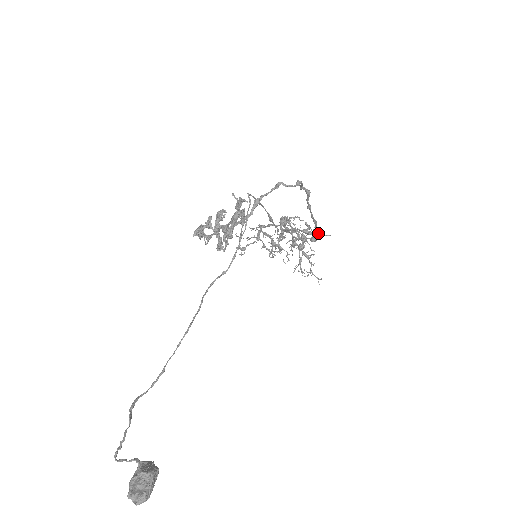
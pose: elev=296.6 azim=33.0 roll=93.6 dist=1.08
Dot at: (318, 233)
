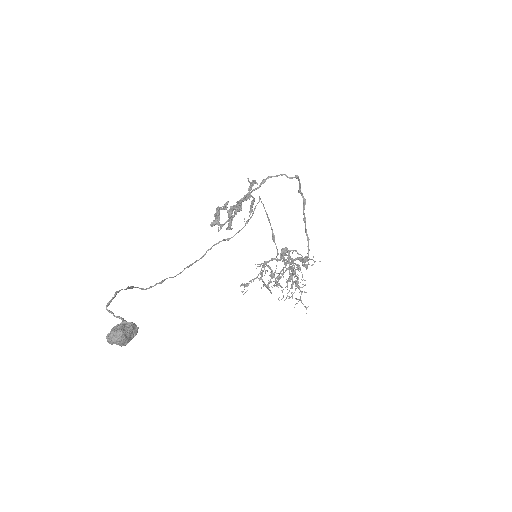
Dot at: occluded
